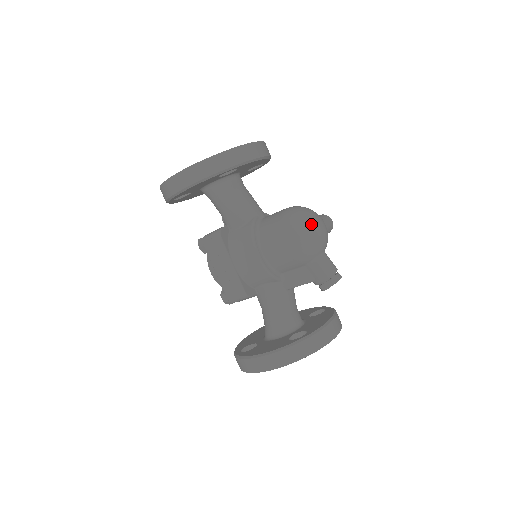
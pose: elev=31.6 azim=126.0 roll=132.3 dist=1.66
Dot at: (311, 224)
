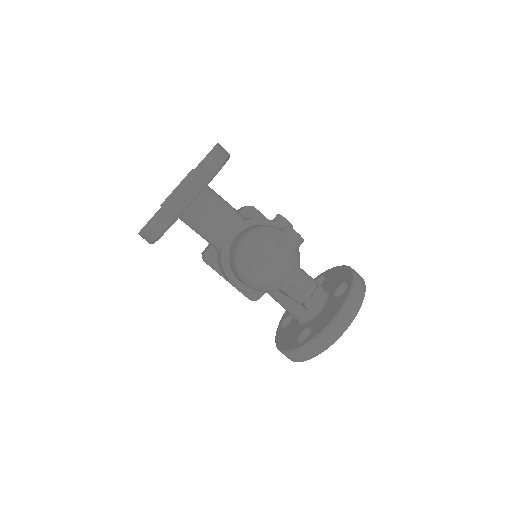
Dot at: (256, 269)
